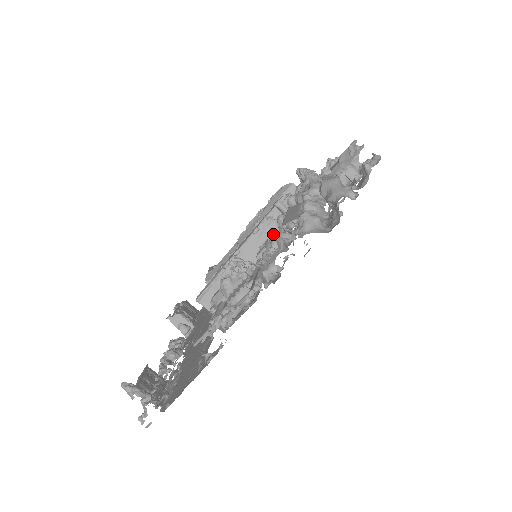
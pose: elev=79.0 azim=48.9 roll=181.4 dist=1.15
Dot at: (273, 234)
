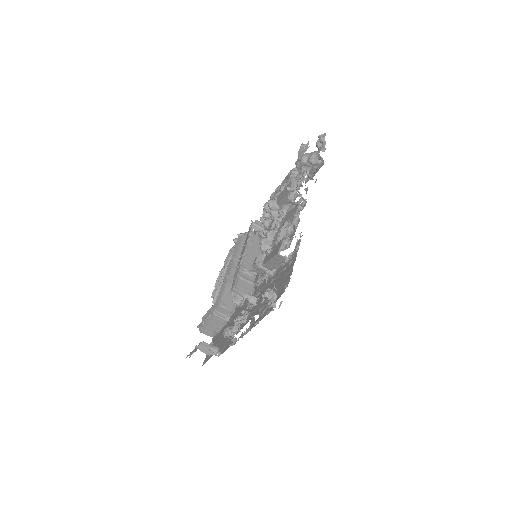
Dot at: occluded
